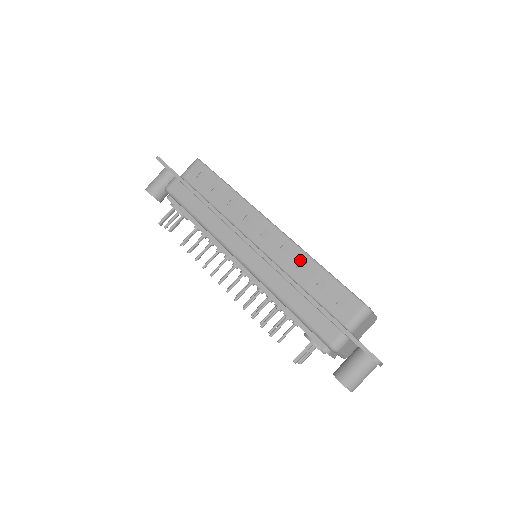
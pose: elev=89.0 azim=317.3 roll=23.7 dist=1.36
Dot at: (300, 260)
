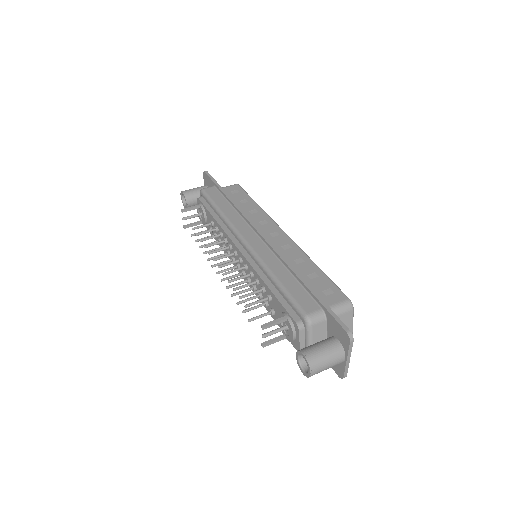
Dot at: (299, 257)
